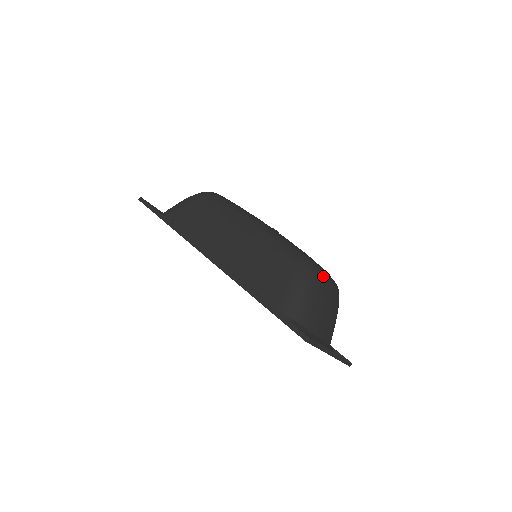
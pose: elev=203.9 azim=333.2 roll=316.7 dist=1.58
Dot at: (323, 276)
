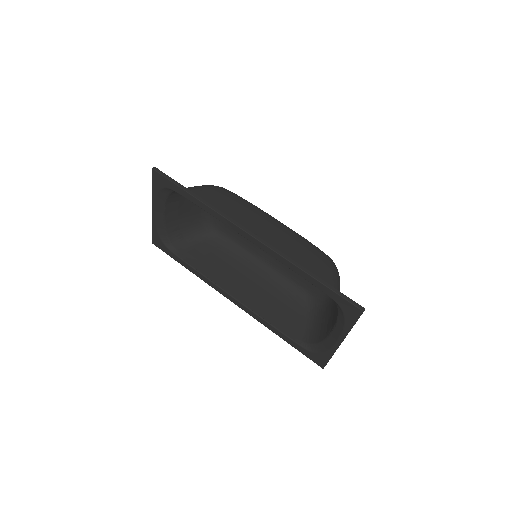
Dot at: occluded
